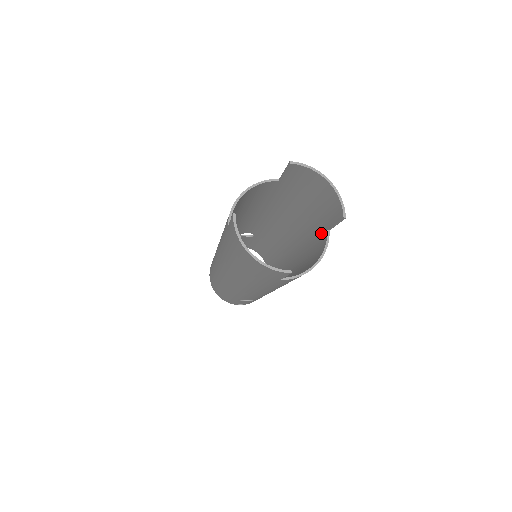
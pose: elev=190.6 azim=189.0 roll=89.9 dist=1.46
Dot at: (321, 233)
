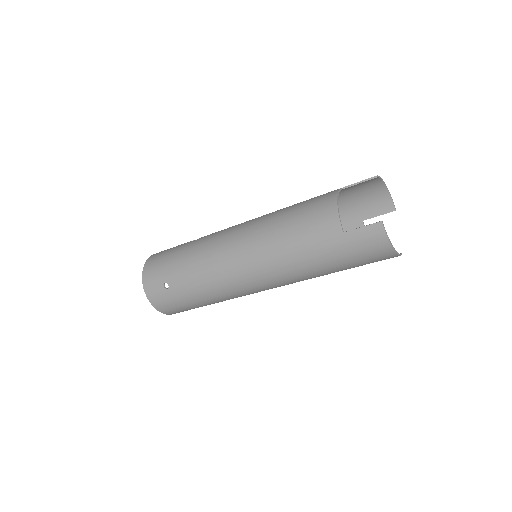
Dot at: (349, 224)
